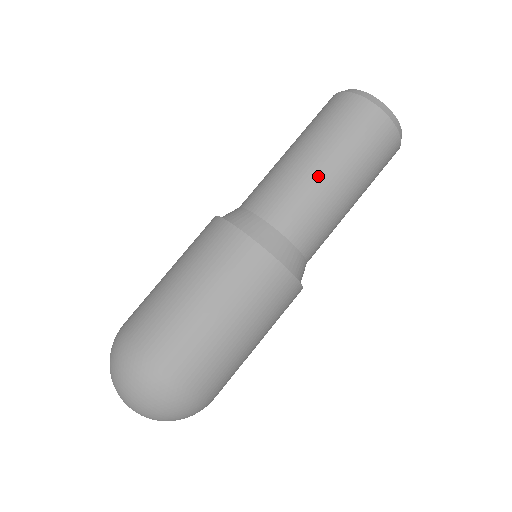
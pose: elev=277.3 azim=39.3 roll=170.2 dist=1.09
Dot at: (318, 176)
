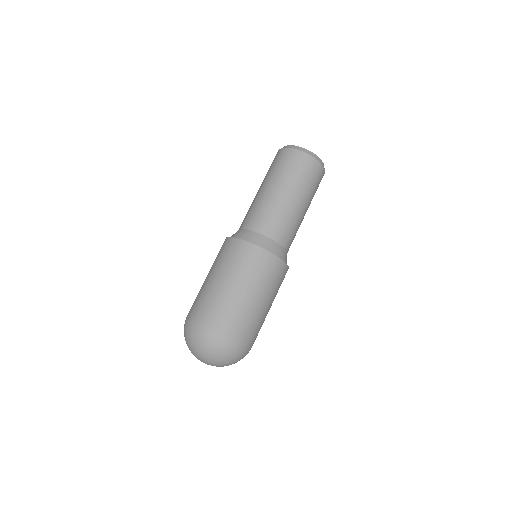
Dot at: (276, 198)
